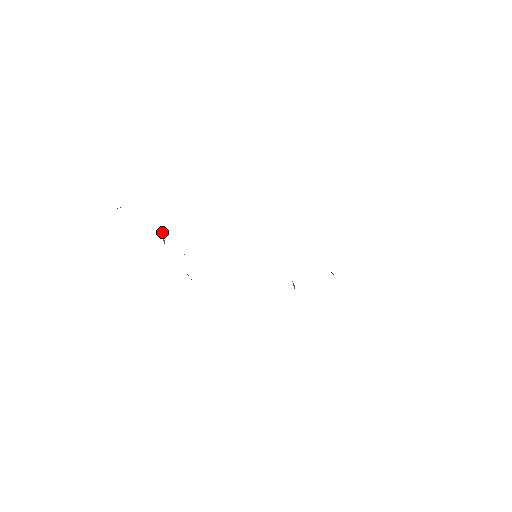
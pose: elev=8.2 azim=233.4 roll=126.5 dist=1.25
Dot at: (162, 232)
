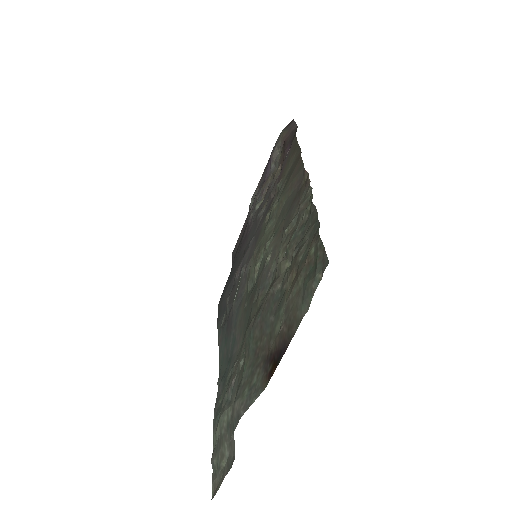
Dot at: (263, 307)
